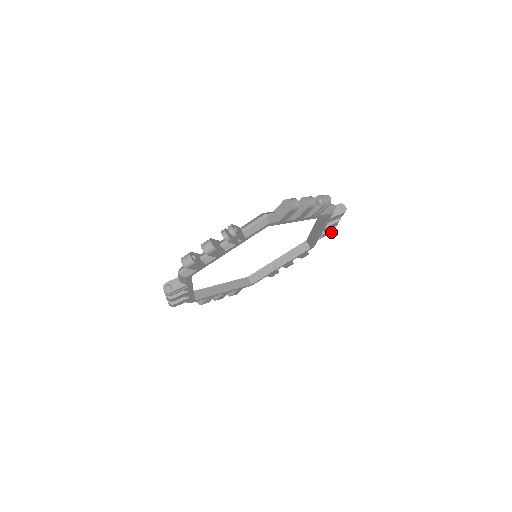
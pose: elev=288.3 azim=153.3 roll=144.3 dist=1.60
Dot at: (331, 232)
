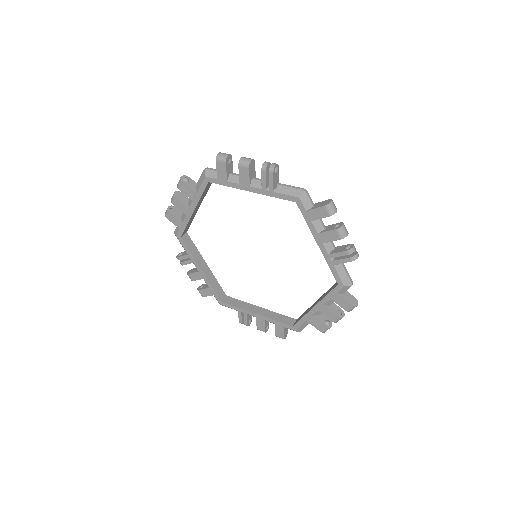
Dot at: (349, 257)
